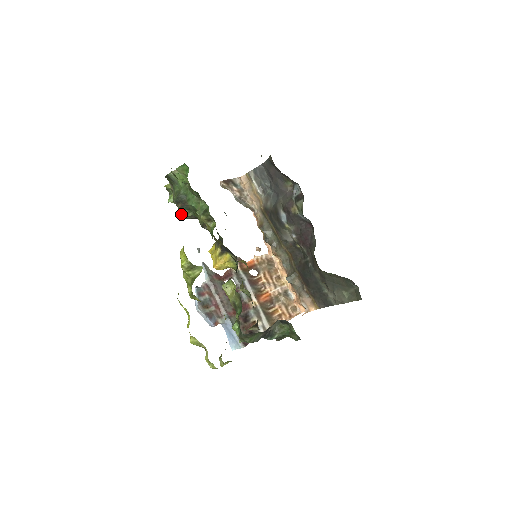
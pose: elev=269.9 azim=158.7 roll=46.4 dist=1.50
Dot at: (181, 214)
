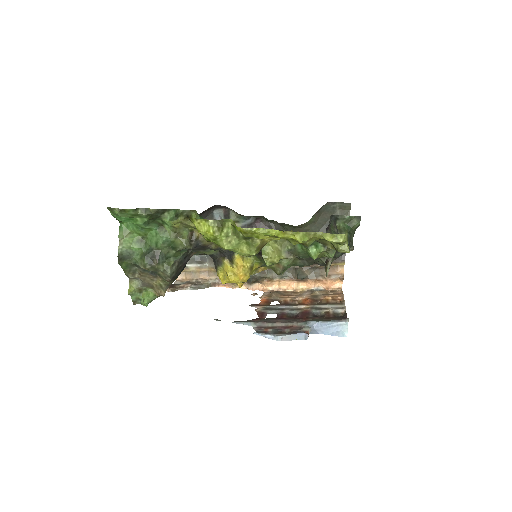
Dot at: (165, 272)
